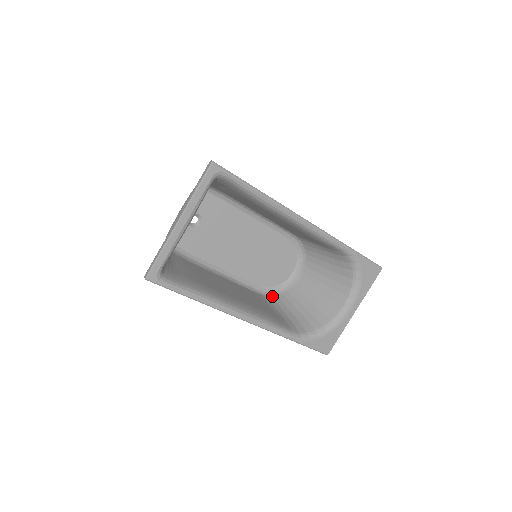
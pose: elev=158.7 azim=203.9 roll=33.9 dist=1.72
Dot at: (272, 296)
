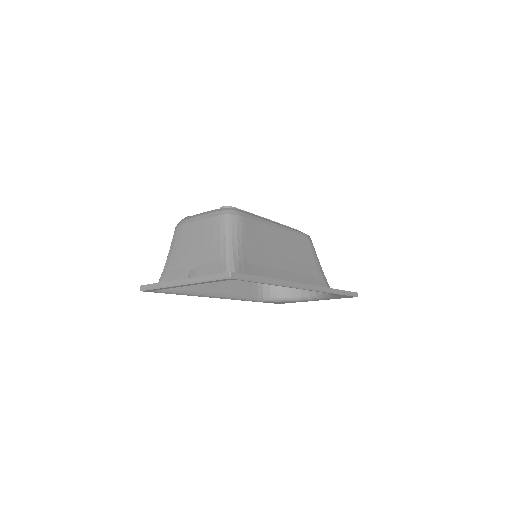
Dot at: occluded
